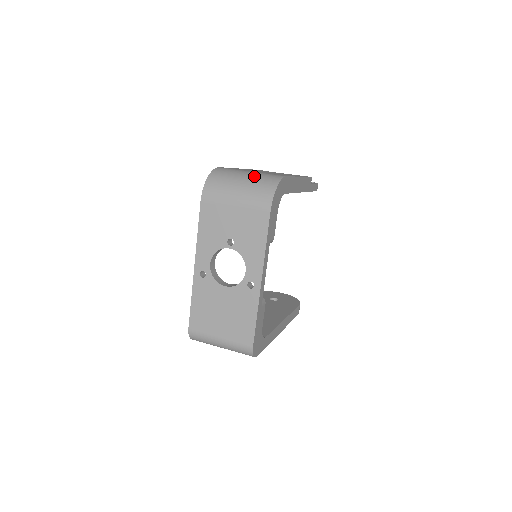
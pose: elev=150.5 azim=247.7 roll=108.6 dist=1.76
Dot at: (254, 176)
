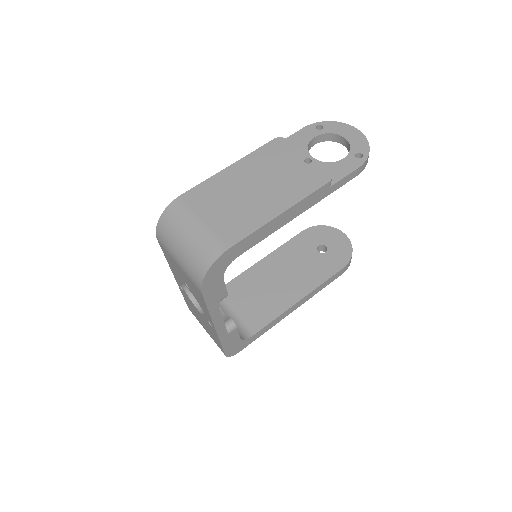
Dot at: (195, 239)
